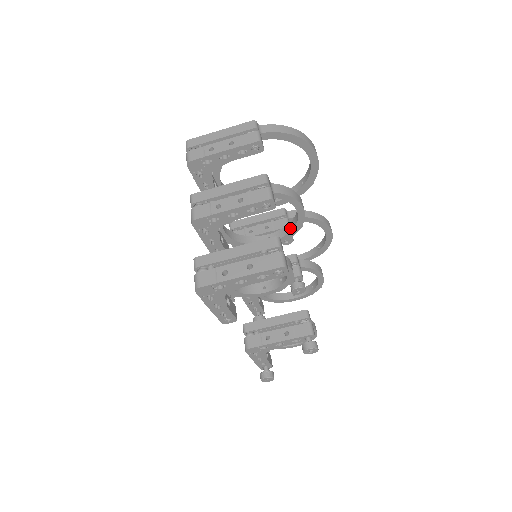
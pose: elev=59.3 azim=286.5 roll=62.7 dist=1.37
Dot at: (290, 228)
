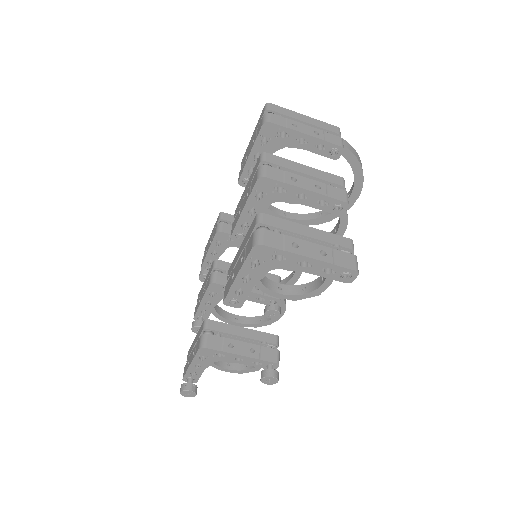
Dot at: occluded
